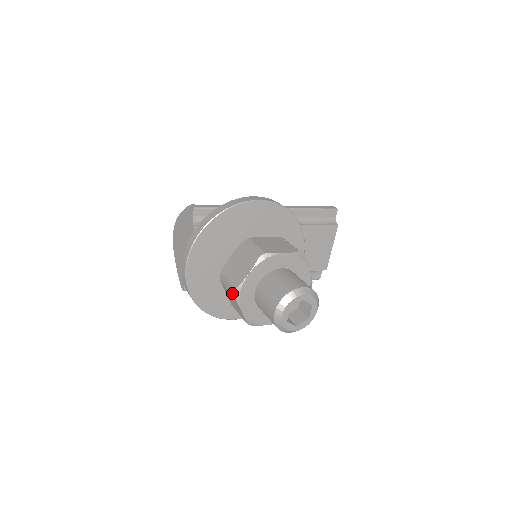
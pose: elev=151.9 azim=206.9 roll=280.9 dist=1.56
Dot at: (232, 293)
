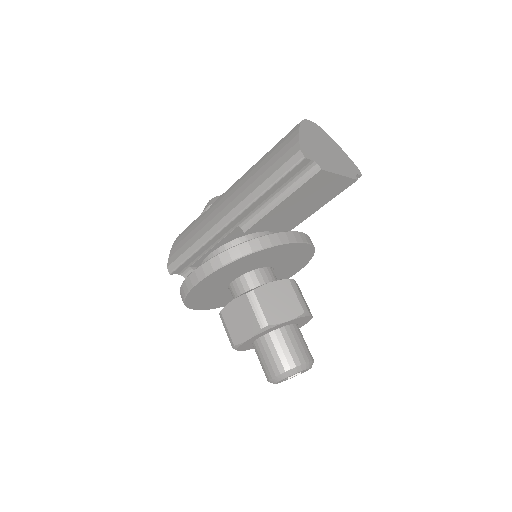
Dot at: occluded
